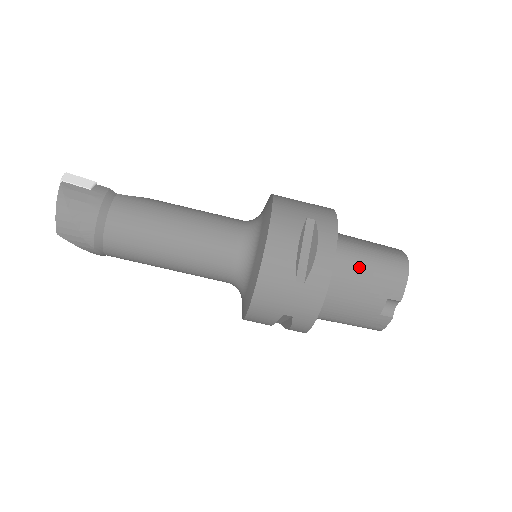
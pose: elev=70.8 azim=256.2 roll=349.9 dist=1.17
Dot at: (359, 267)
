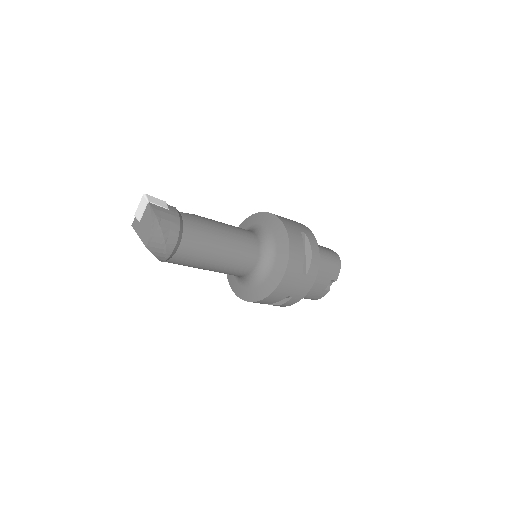
Dot at: (322, 262)
